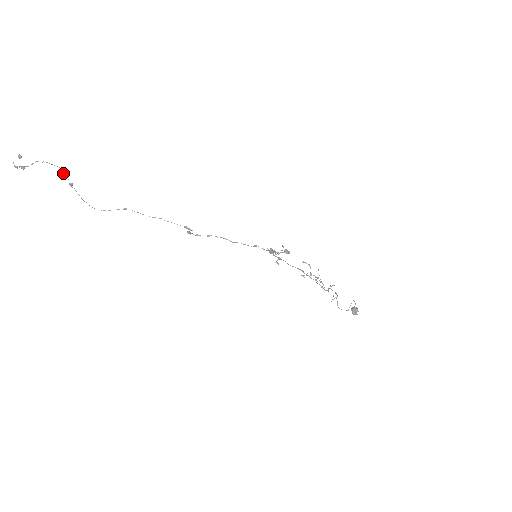
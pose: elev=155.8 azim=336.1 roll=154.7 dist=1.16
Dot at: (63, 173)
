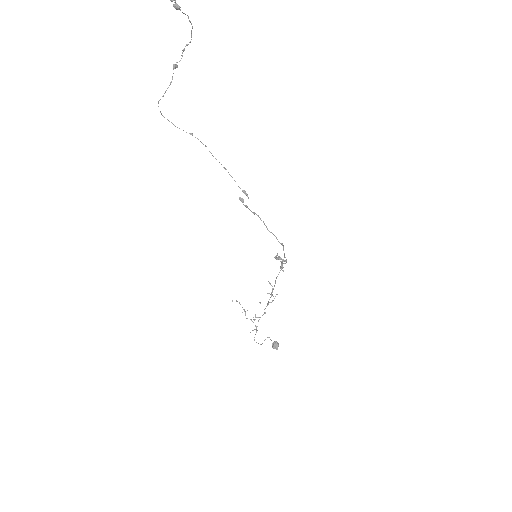
Dot at: (184, 49)
